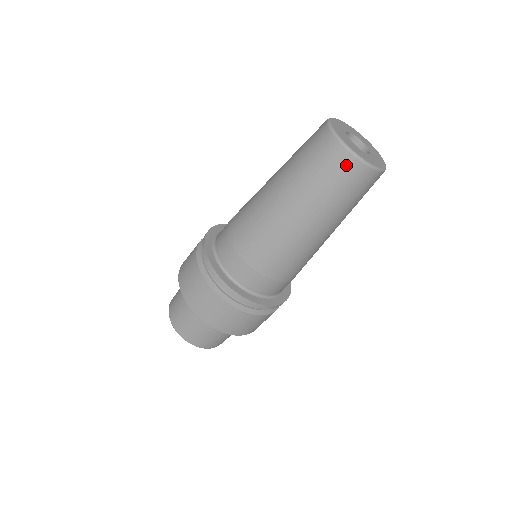
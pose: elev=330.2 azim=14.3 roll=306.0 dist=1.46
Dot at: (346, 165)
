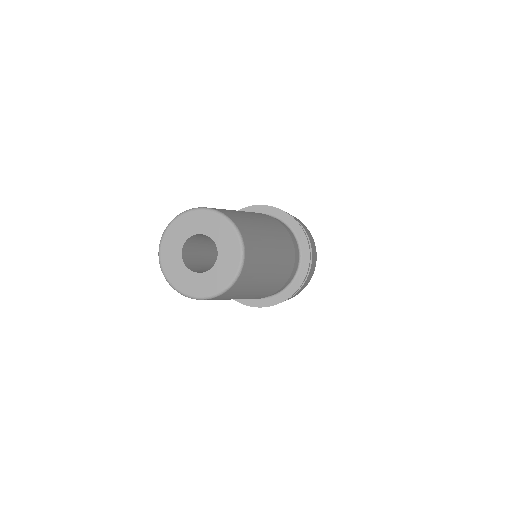
Dot at: (223, 296)
